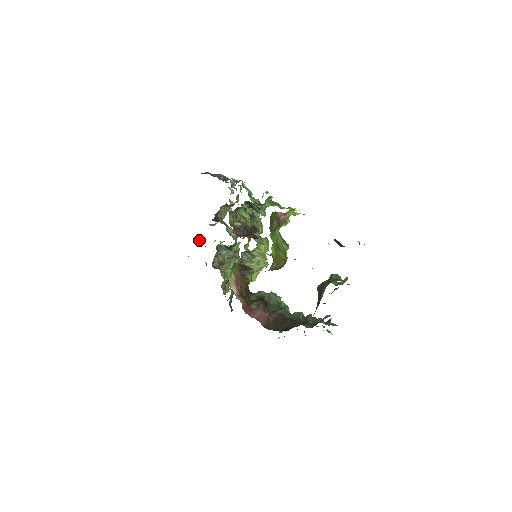
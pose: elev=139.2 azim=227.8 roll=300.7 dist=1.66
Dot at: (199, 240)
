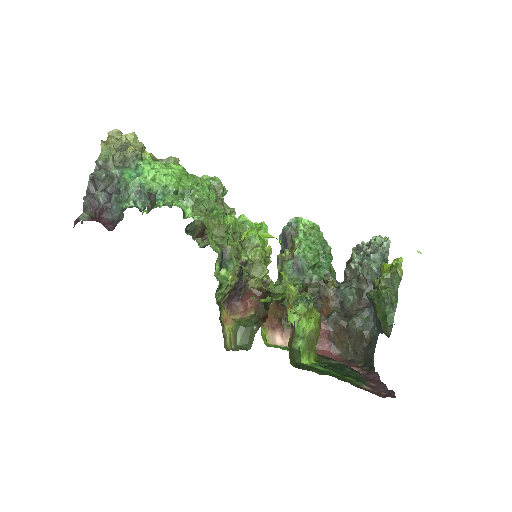
Dot at: occluded
